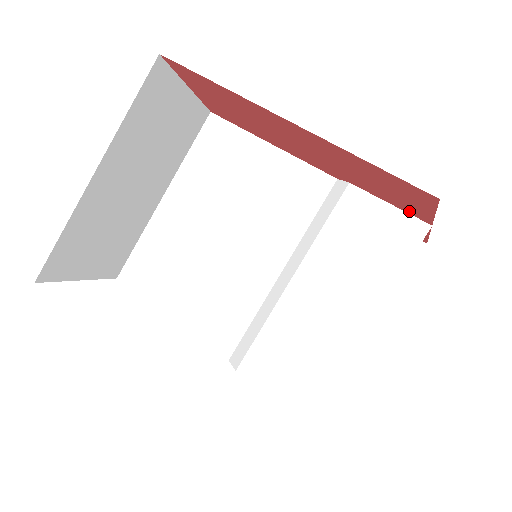
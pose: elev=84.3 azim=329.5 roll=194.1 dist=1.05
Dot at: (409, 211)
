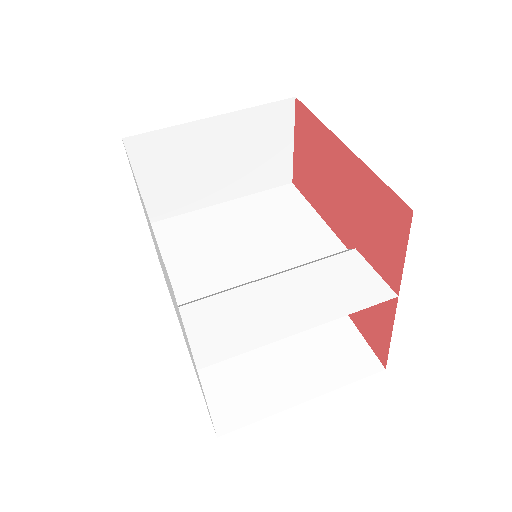
Dot at: (387, 275)
